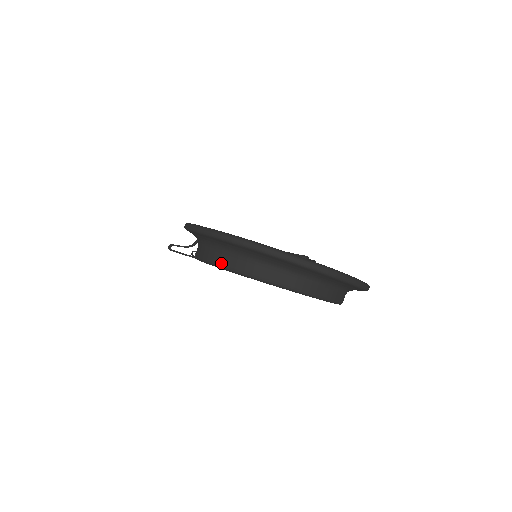
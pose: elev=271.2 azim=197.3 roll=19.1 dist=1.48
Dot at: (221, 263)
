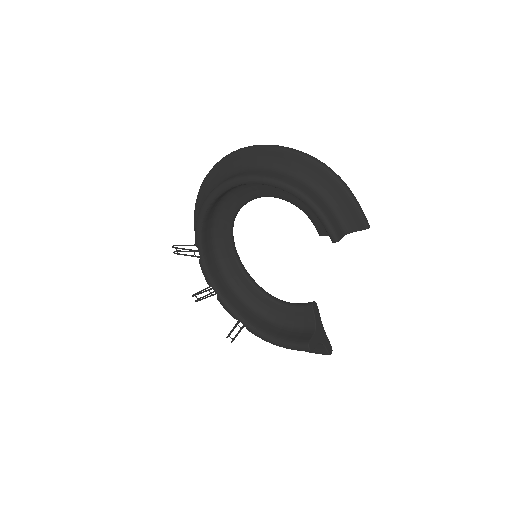
Dot at: (217, 186)
